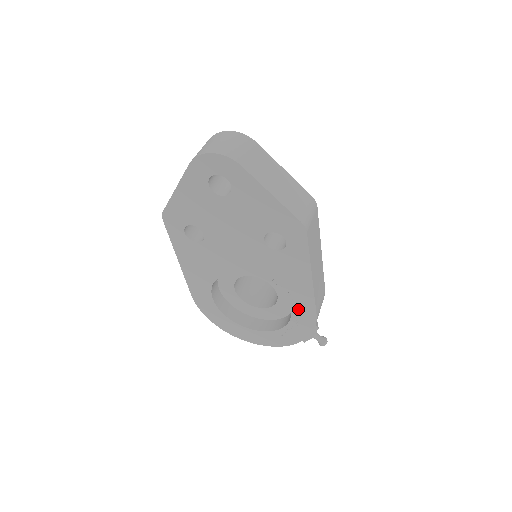
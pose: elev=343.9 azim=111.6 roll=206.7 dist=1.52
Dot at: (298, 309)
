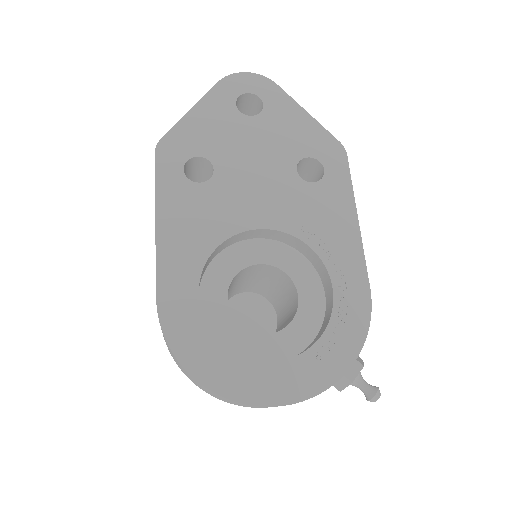
Dot at: (343, 284)
